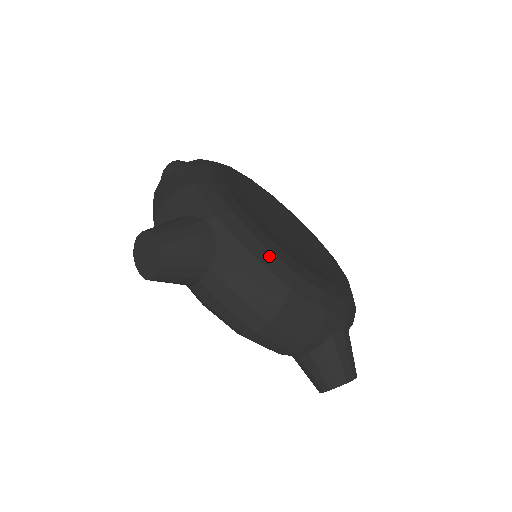
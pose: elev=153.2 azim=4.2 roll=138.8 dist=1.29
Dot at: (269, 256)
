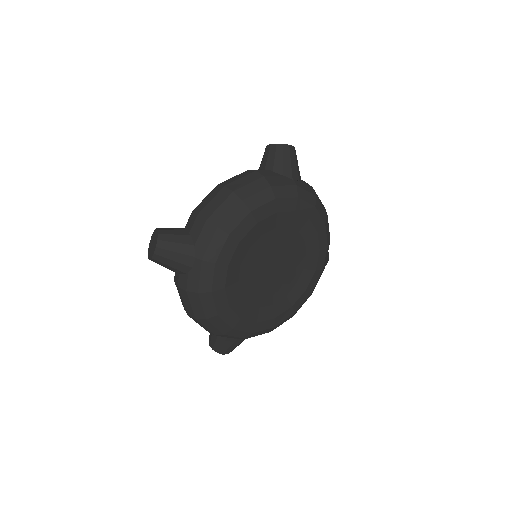
Dot at: (209, 300)
